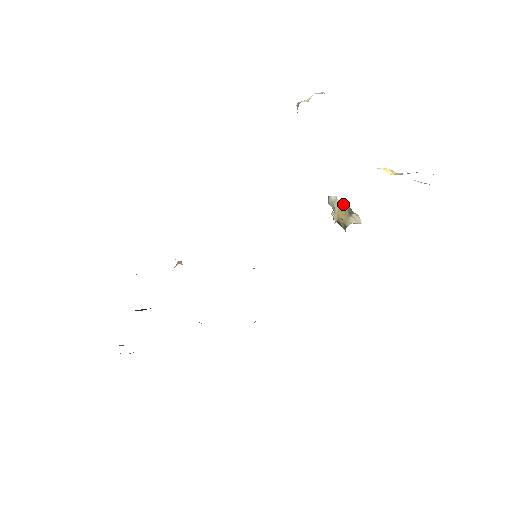
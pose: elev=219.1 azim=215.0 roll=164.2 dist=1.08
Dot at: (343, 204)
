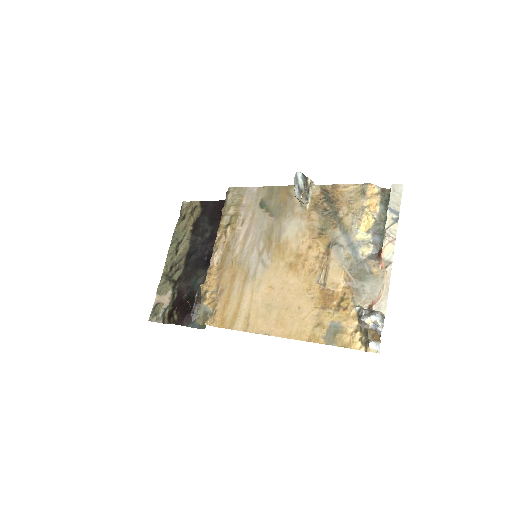
Dot at: (305, 189)
